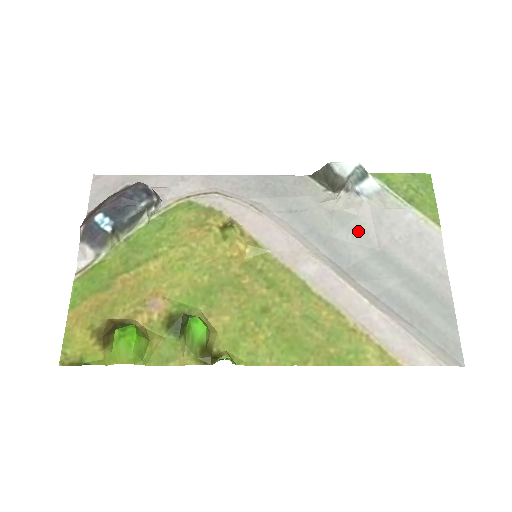
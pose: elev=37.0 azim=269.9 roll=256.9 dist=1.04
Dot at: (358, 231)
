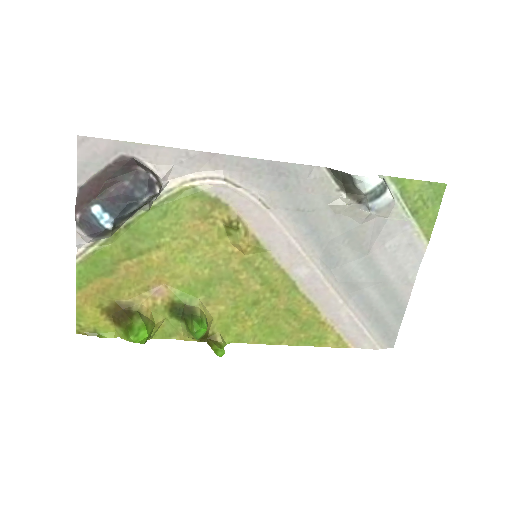
Dot at: (355, 238)
